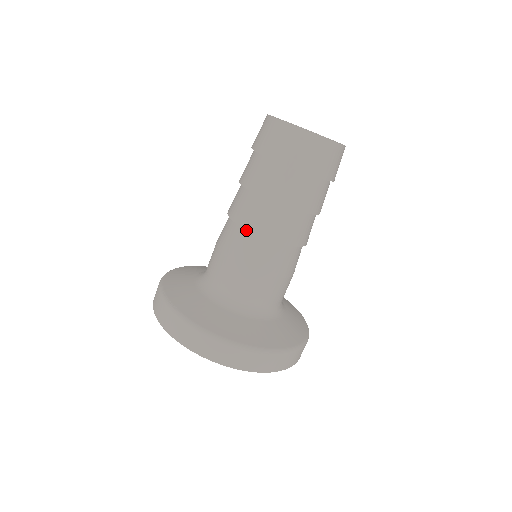
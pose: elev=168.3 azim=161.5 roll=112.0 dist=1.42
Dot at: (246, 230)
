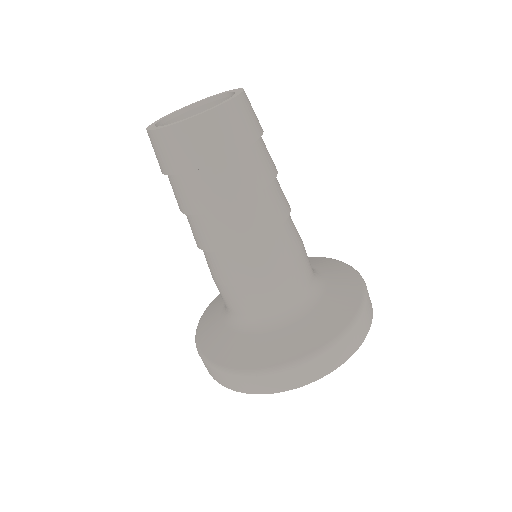
Dot at: occluded
